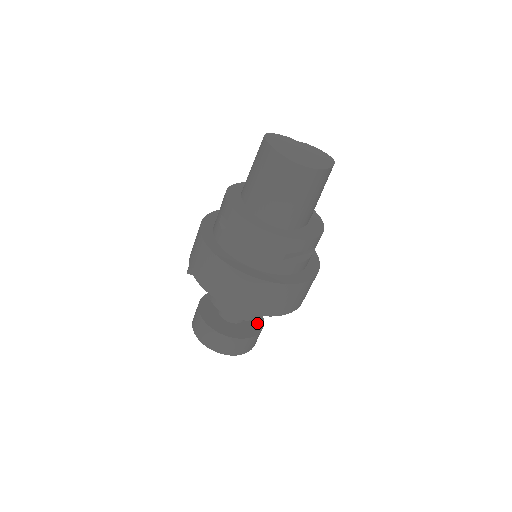
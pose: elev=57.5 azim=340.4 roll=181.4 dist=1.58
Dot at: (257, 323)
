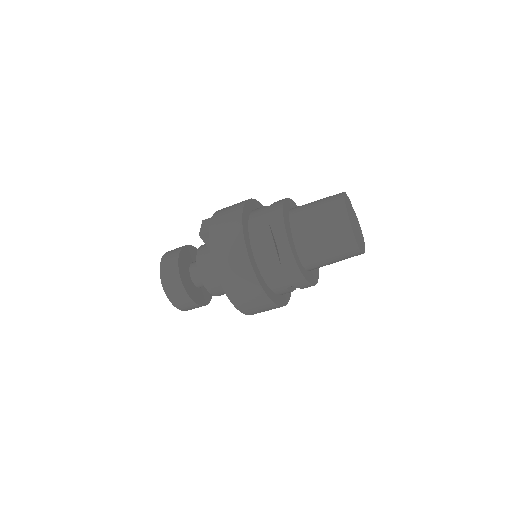
Dot at: (209, 293)
